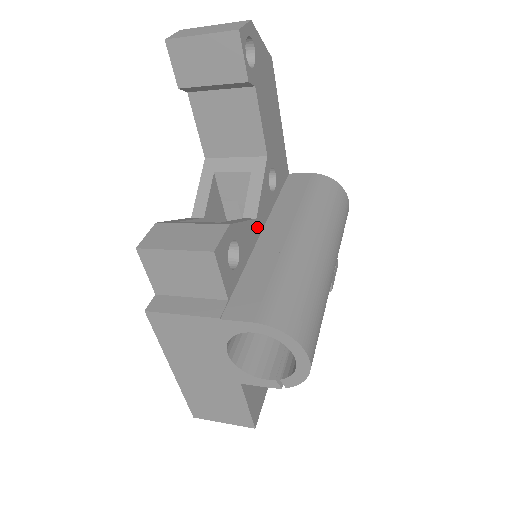
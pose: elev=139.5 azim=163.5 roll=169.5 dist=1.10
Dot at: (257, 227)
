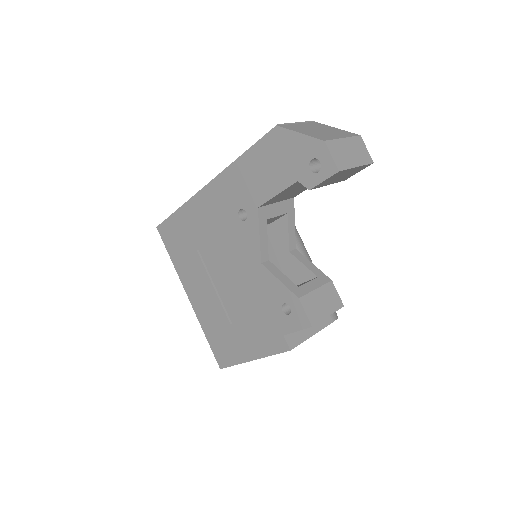
Dot at: occluded
